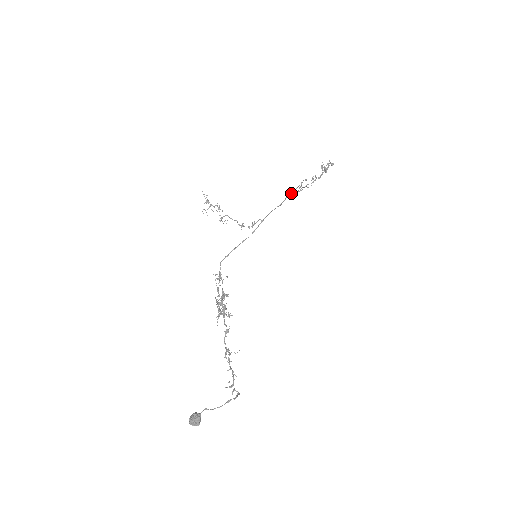
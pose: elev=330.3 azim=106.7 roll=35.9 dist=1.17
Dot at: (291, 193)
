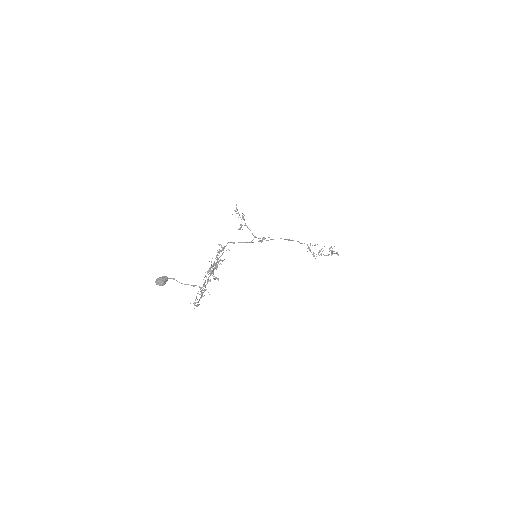
Dot at: occluded
